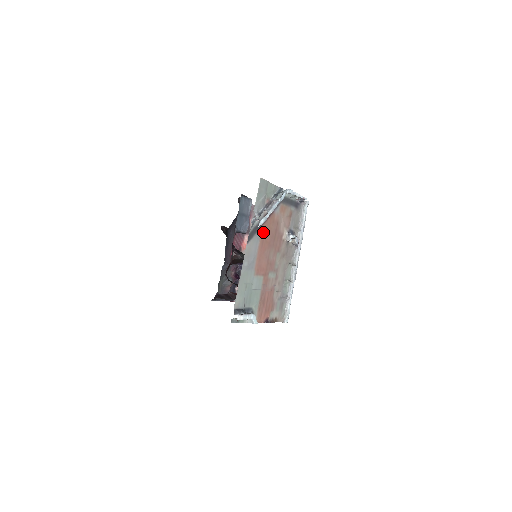
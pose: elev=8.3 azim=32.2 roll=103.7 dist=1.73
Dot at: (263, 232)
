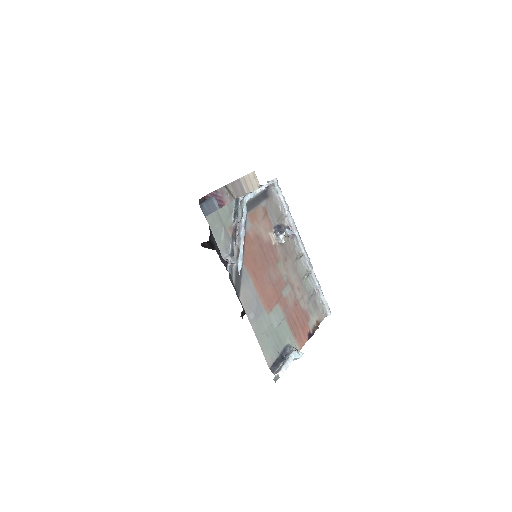
Dot at: (248, 265)
